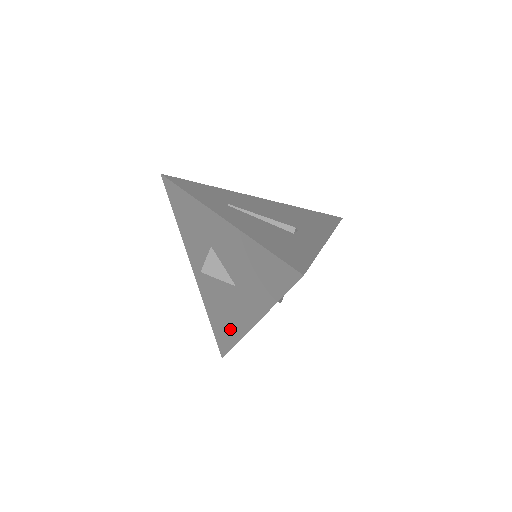
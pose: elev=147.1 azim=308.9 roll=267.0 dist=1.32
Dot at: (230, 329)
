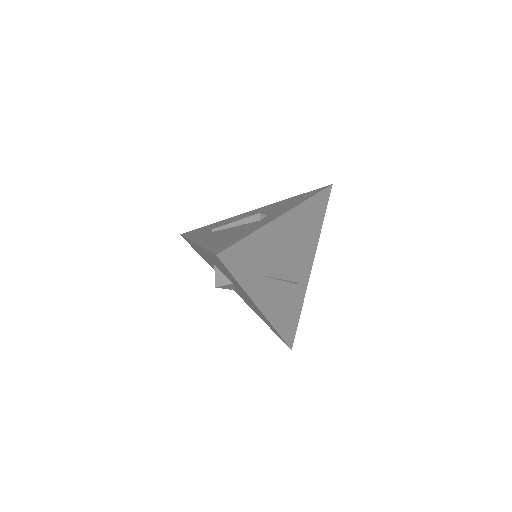
Dot at: (207, 262)
